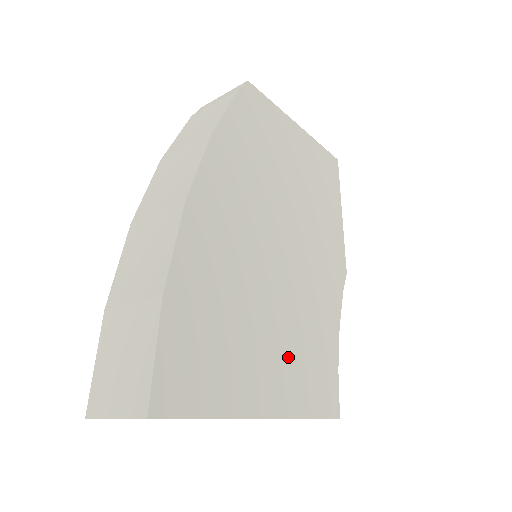
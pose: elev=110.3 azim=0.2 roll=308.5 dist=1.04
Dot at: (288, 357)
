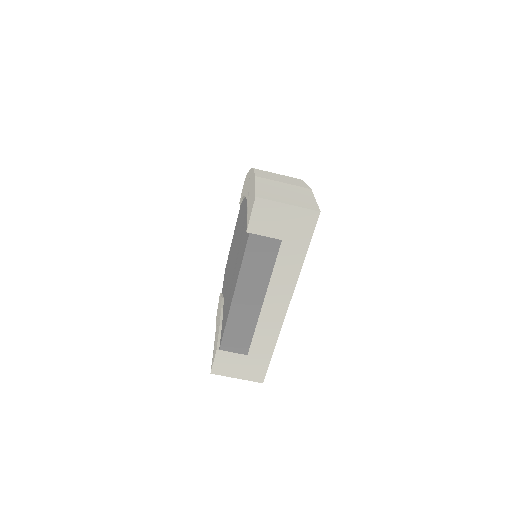
Dot at: occluded
